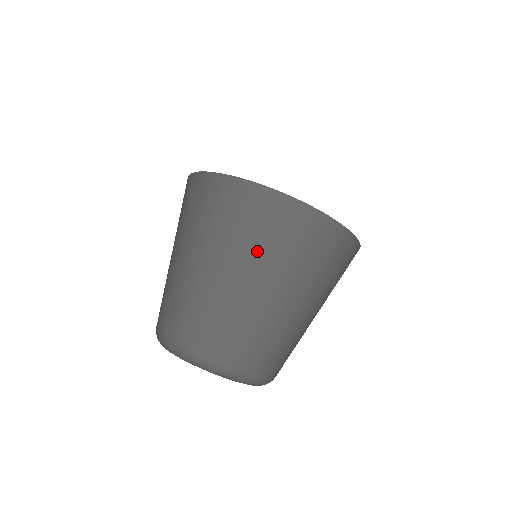
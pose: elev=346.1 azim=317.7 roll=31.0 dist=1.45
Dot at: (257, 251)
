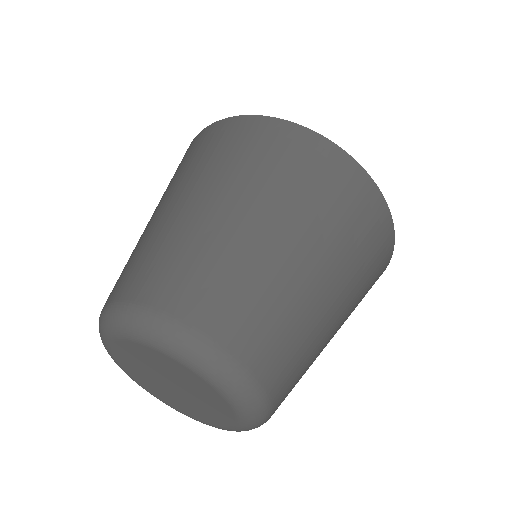
Dot at: (328, 228)
